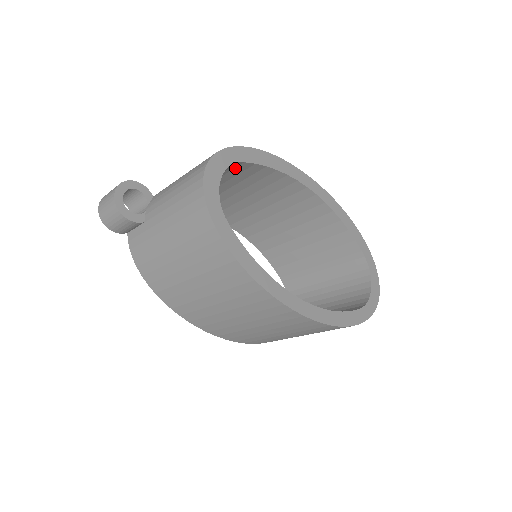
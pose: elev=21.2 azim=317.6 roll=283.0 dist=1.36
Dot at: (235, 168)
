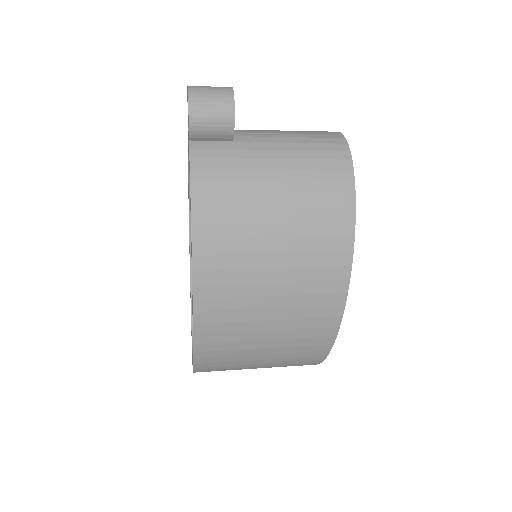
Dot at: occluded
